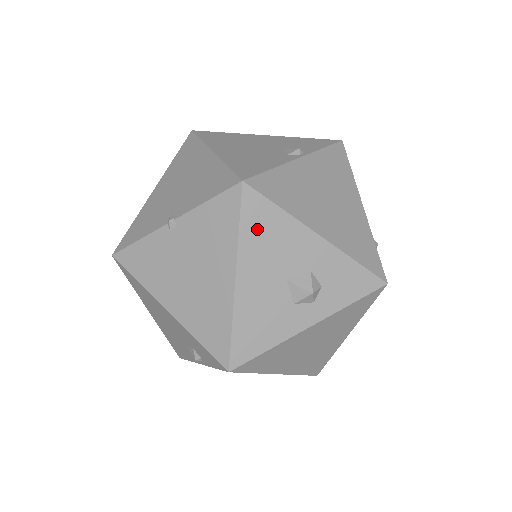
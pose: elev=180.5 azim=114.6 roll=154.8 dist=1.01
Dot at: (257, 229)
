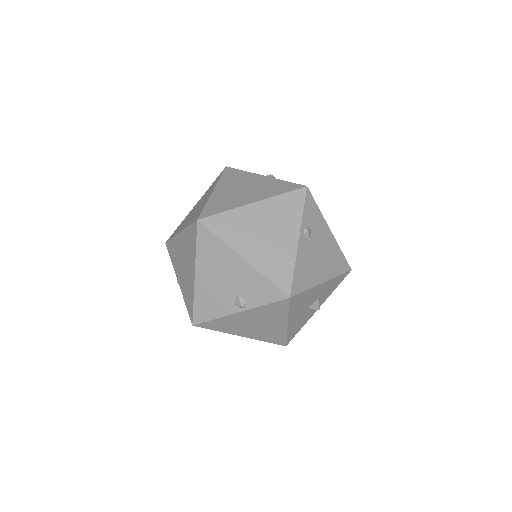
Dot at: occluded
